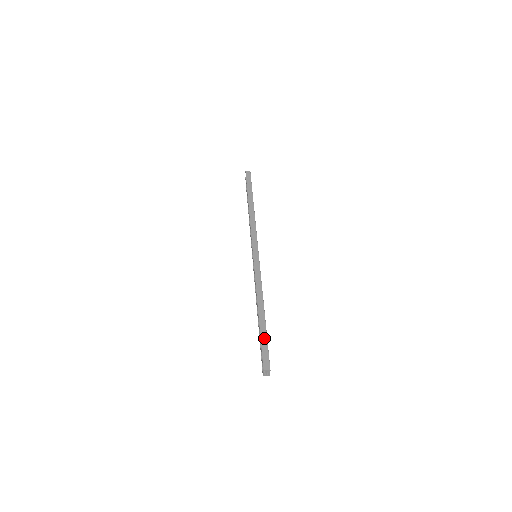
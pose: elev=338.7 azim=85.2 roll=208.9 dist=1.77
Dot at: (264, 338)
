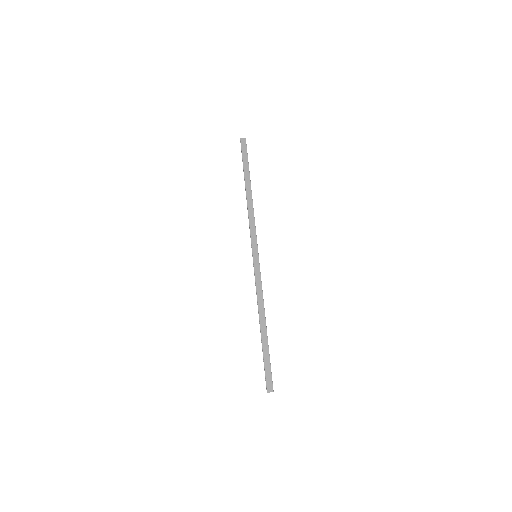
Dot at: (267, 358)
